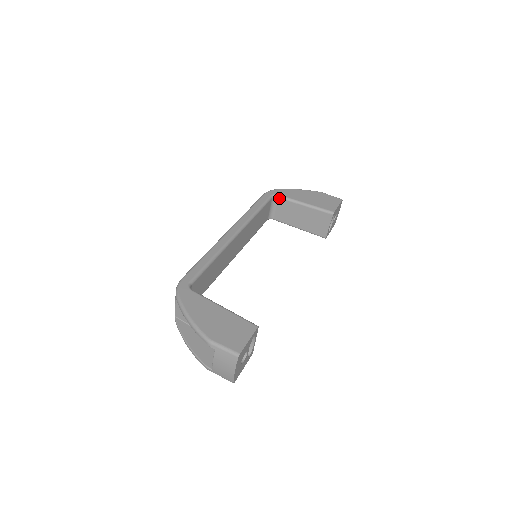
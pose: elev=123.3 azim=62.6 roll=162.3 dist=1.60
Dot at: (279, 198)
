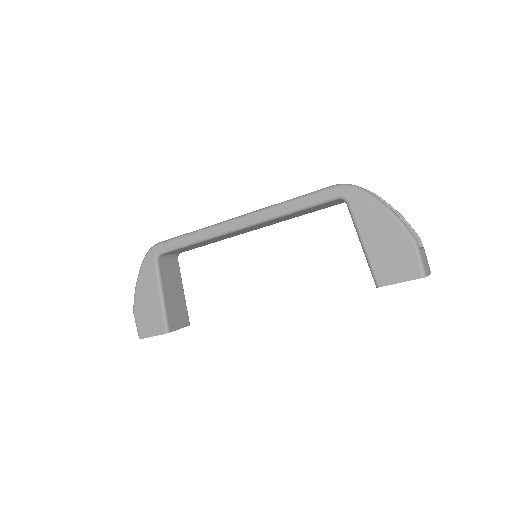
Dot at: (347, 206)
